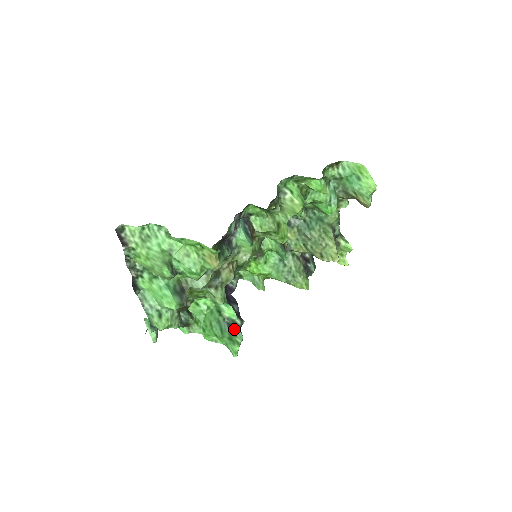
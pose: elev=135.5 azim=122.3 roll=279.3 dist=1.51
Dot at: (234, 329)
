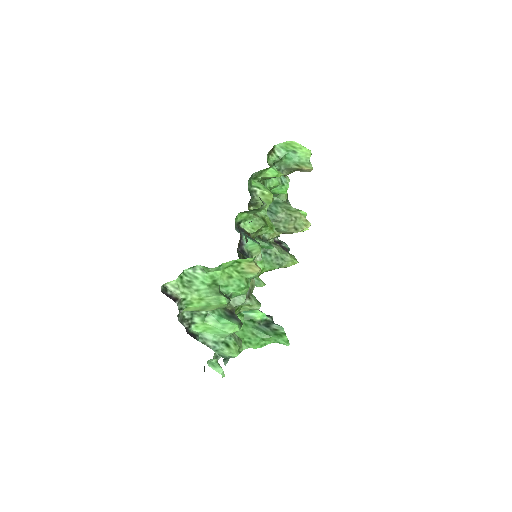
Dot at: (272, 326)
